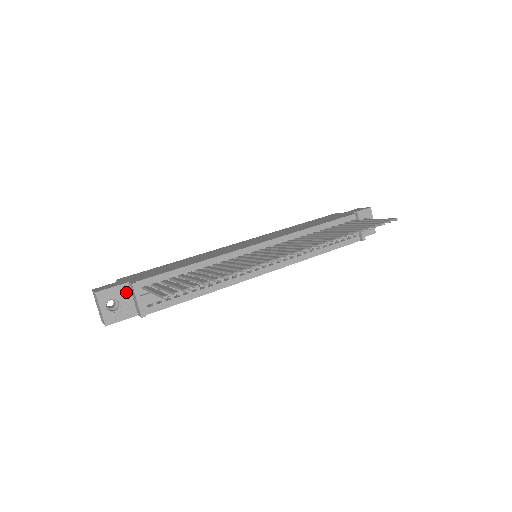
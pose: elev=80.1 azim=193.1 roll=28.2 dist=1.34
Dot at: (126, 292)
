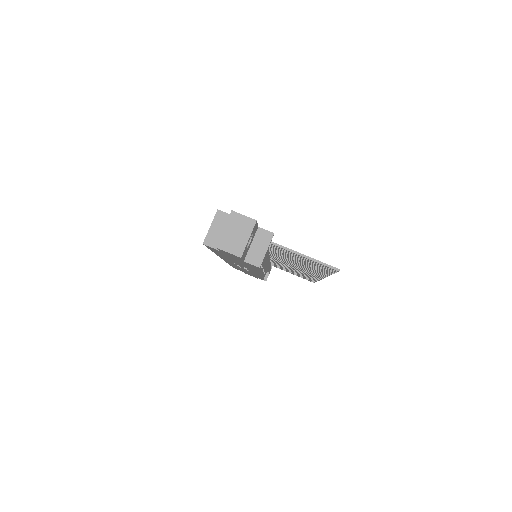
Dot at: (254, 234)
